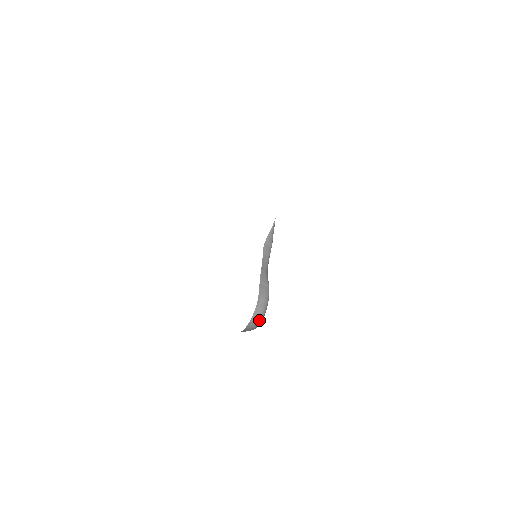
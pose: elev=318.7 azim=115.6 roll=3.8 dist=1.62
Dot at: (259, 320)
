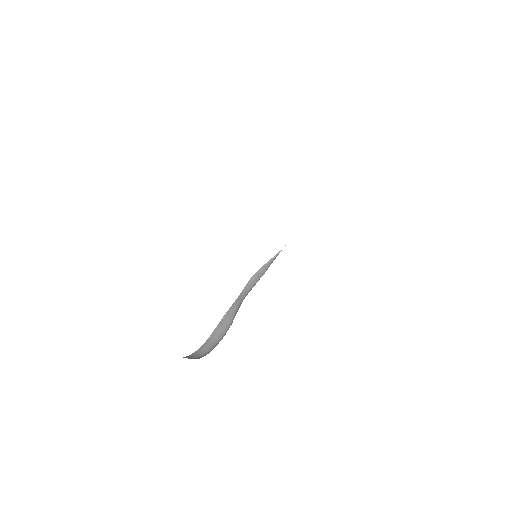
Dot at: (197, 358)
